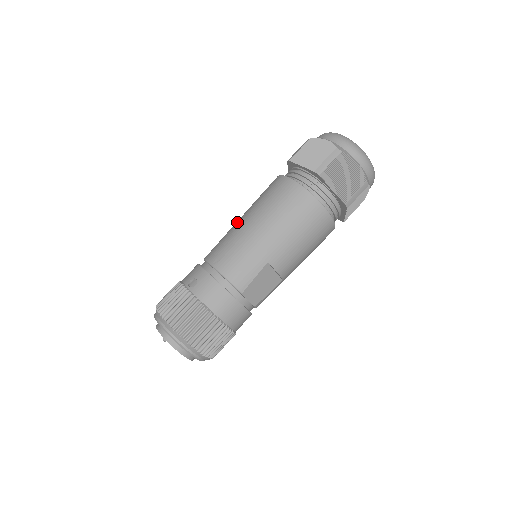
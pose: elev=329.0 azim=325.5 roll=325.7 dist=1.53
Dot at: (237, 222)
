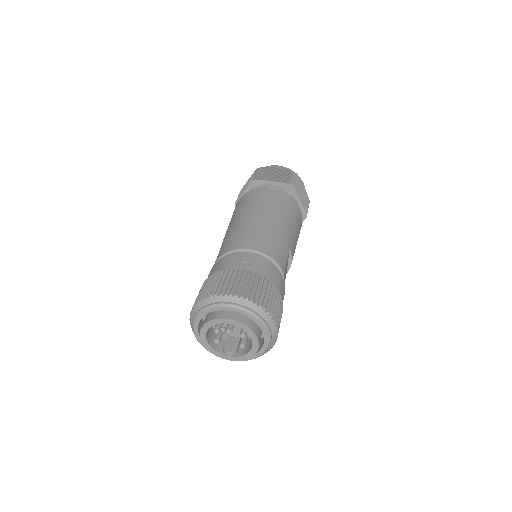
Dot at: (242, 221)
